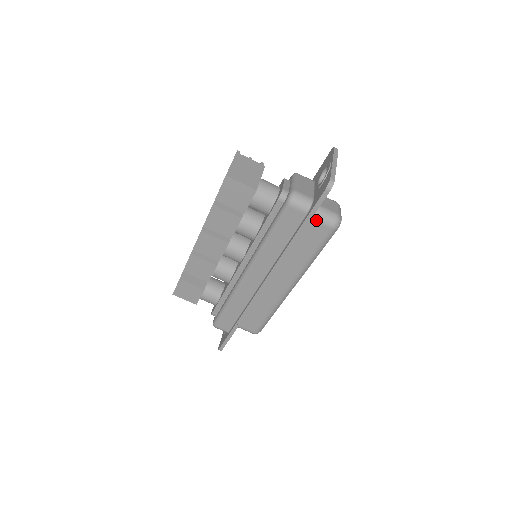
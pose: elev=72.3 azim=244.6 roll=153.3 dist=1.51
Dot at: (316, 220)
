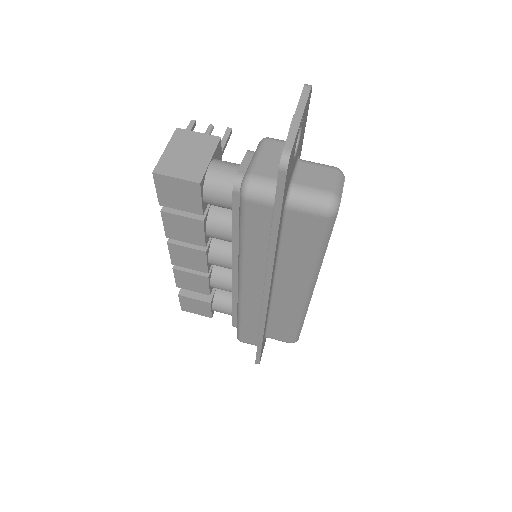
Dot at: (297, 209)
